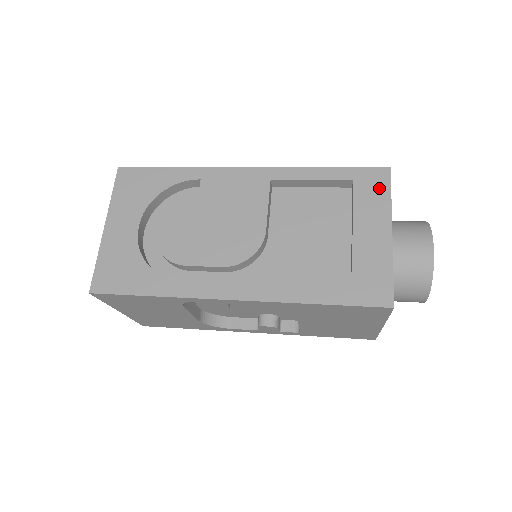
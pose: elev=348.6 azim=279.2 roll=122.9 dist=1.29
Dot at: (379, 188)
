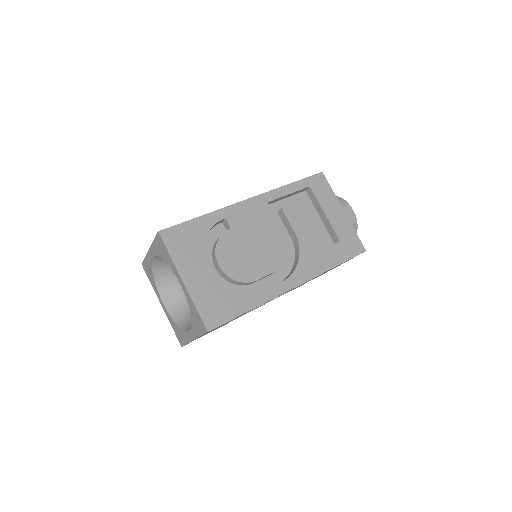
Dot at: (324, 187)
